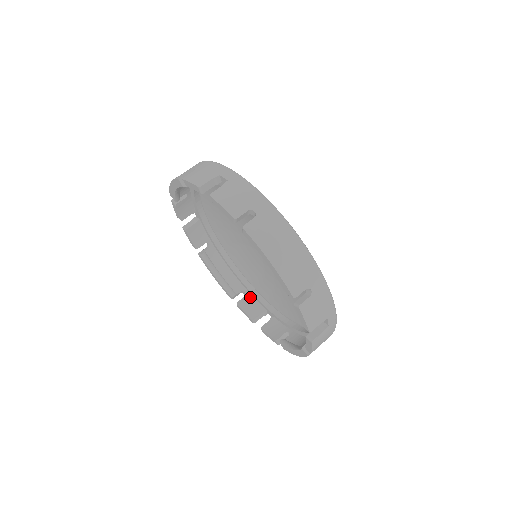
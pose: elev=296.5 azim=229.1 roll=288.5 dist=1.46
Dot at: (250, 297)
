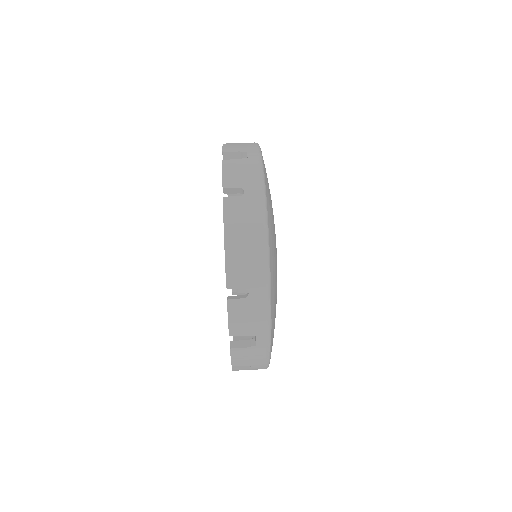
Dot at: occluded
